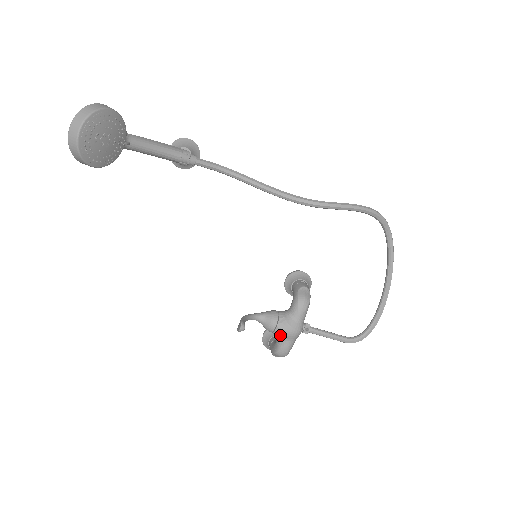
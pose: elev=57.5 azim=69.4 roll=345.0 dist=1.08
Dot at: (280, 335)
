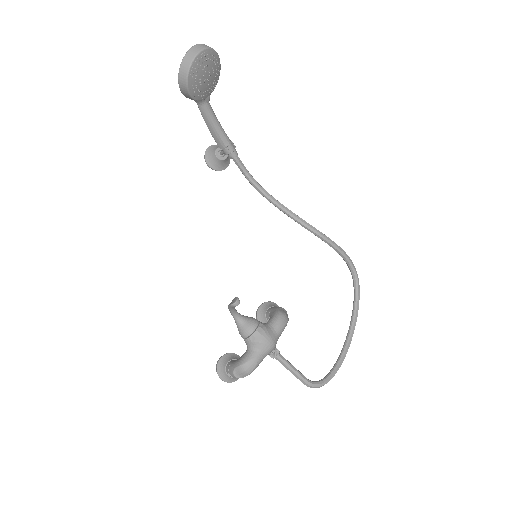
Dot at: (256, 342)
